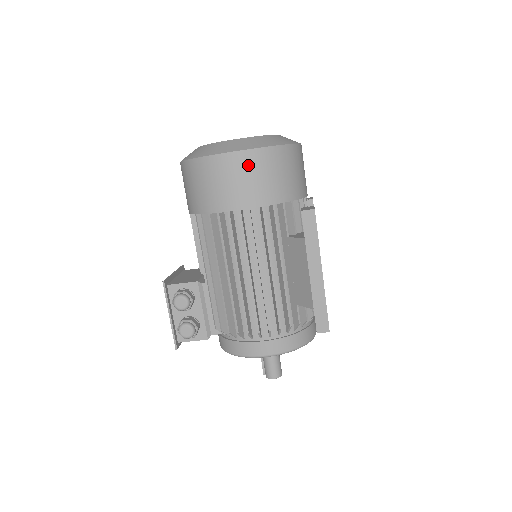
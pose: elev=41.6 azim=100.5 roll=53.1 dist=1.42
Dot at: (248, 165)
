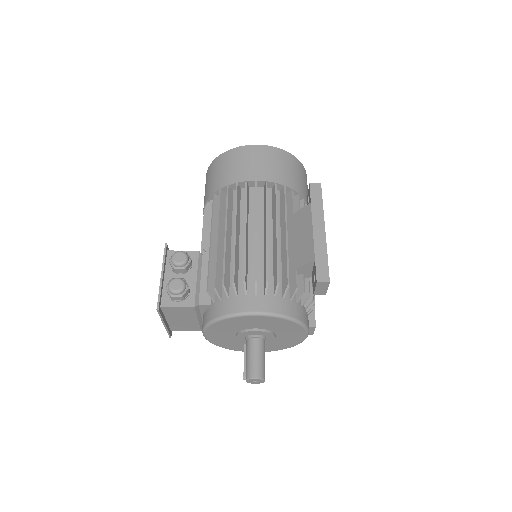
Dot at: (269, 155)
